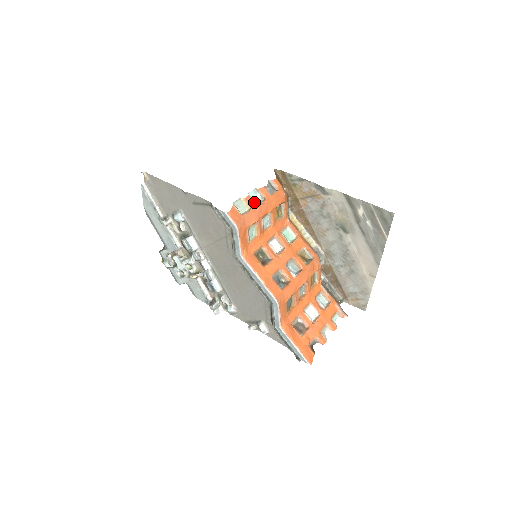
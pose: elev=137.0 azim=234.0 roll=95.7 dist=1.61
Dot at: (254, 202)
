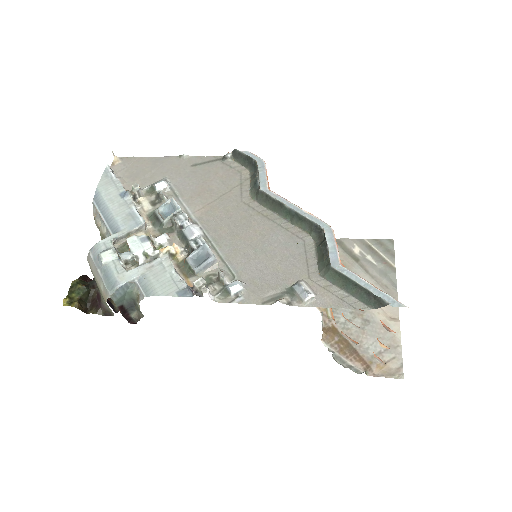
Dot at: occluded
